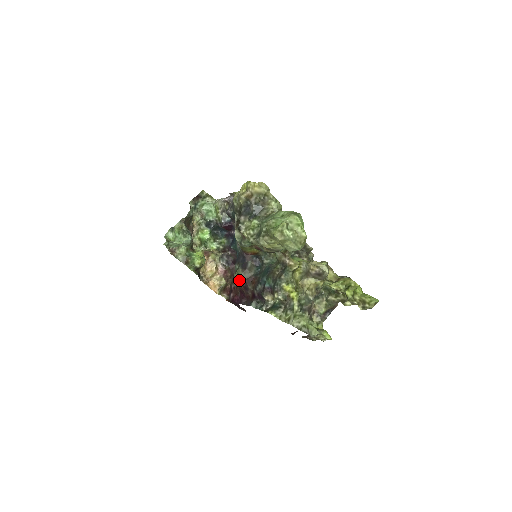
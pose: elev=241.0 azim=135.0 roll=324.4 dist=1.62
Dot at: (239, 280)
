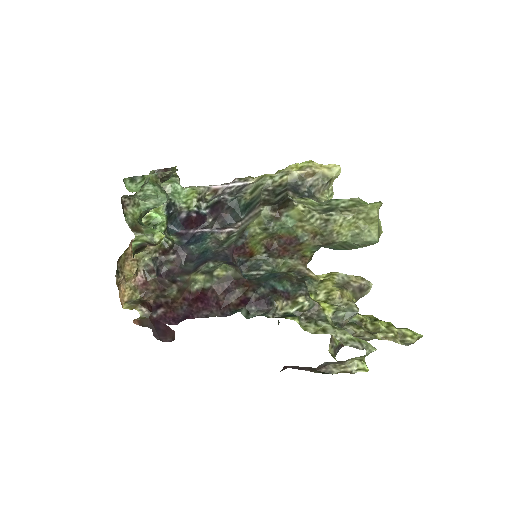
Dot at: (223, 277)
